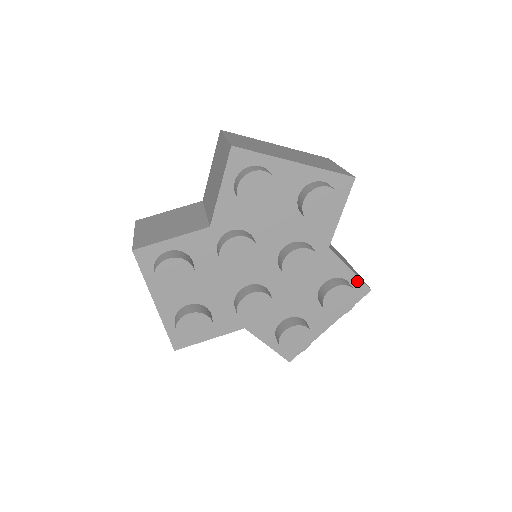
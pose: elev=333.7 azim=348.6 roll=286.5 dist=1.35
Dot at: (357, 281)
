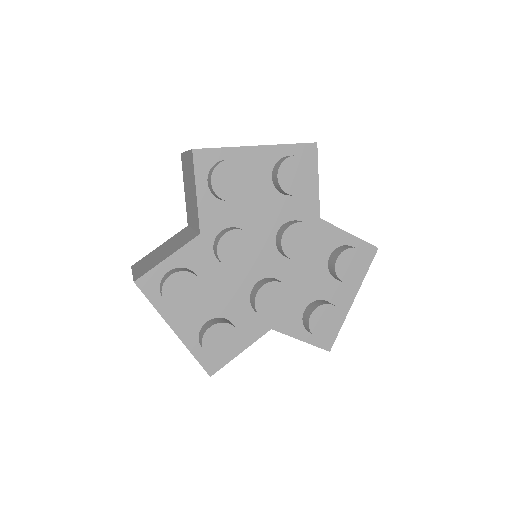
Dot at: (361, 243)
